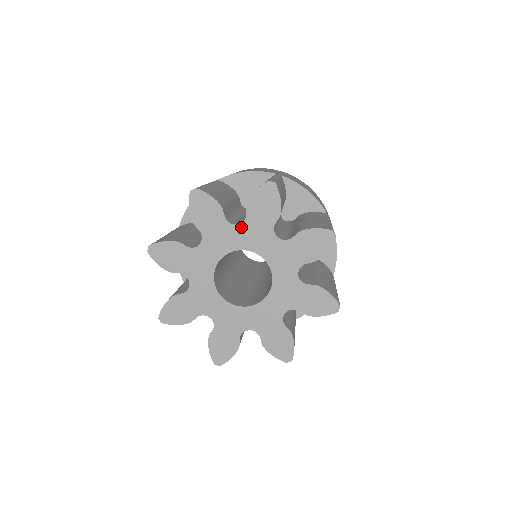
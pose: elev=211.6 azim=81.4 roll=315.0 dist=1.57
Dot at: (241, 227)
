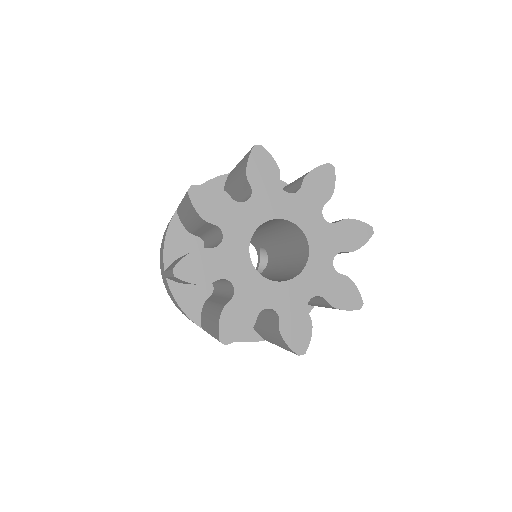
Dot at: (293, 197)
